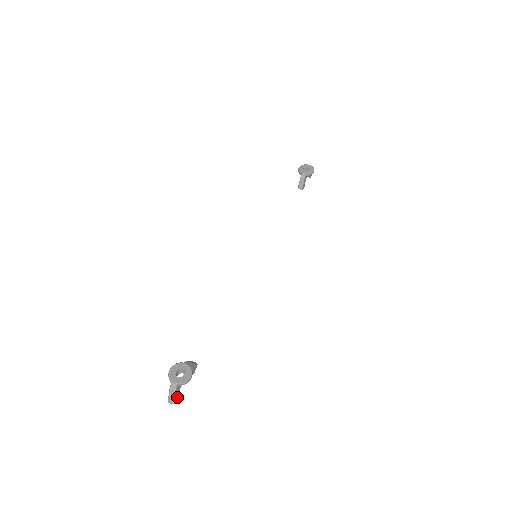
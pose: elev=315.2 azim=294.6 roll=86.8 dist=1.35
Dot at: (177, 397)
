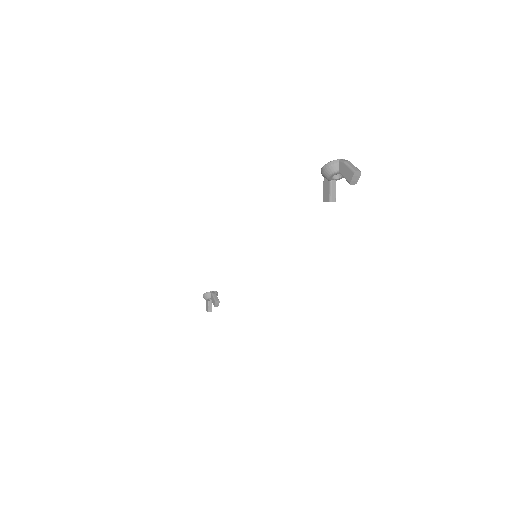
Dot at: (355, 176)
